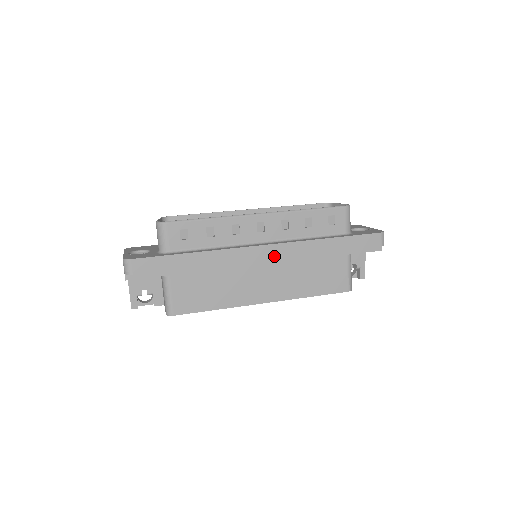
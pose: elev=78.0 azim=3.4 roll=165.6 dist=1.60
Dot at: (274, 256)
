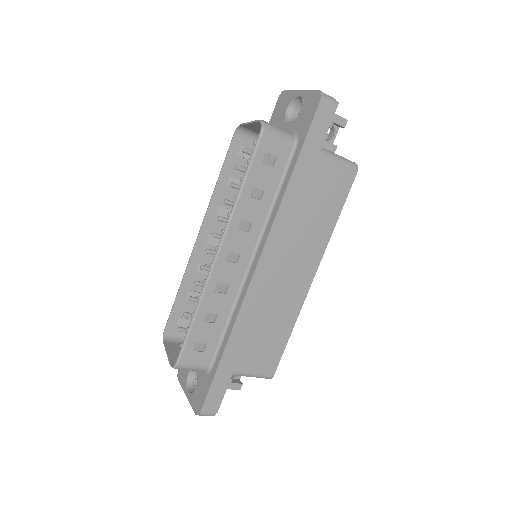
Dot at: (274, 258)
